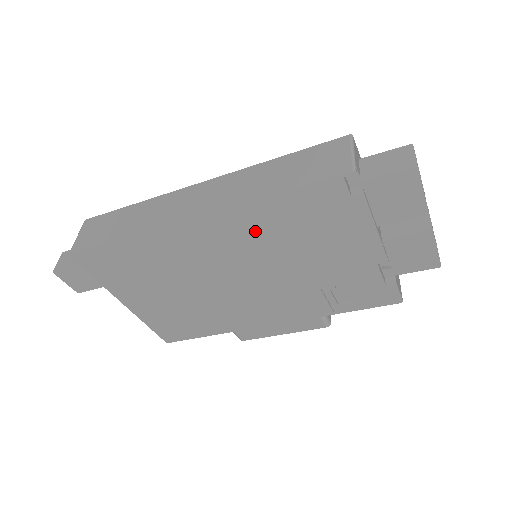
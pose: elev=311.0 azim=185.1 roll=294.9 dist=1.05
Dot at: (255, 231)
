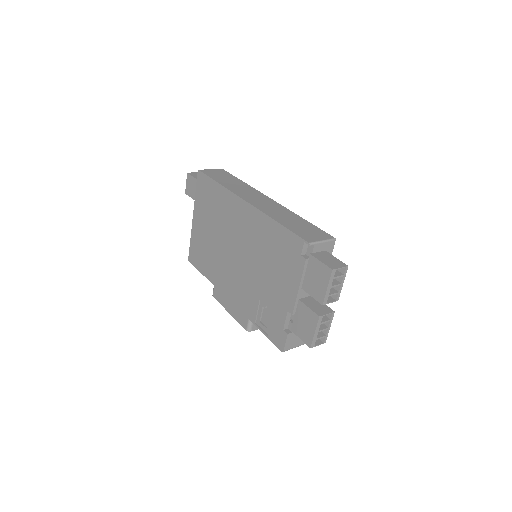
Dot at: (260, 234)
